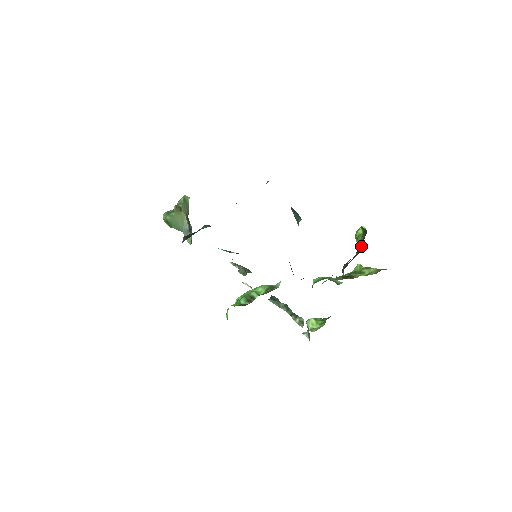
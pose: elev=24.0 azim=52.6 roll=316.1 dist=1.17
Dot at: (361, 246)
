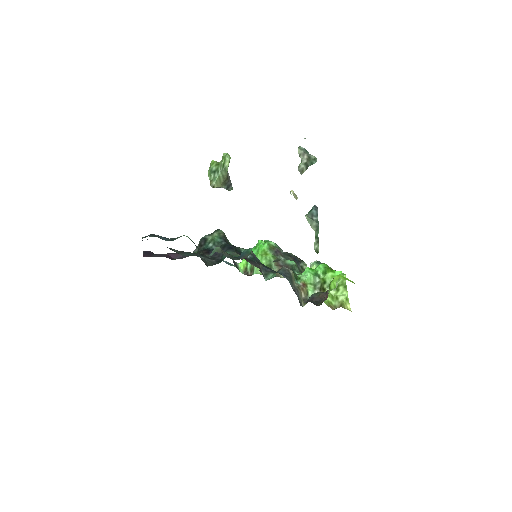
Dot at: occluded
